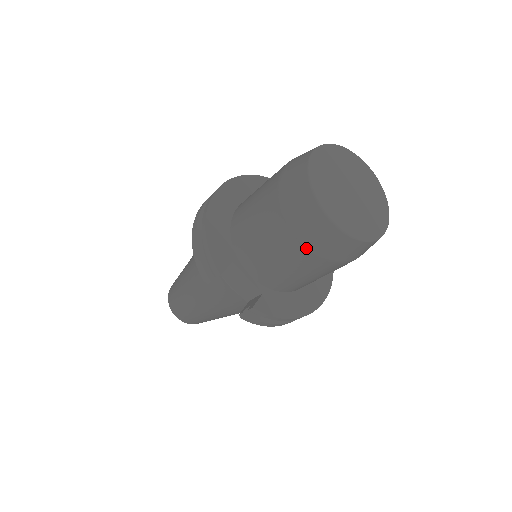
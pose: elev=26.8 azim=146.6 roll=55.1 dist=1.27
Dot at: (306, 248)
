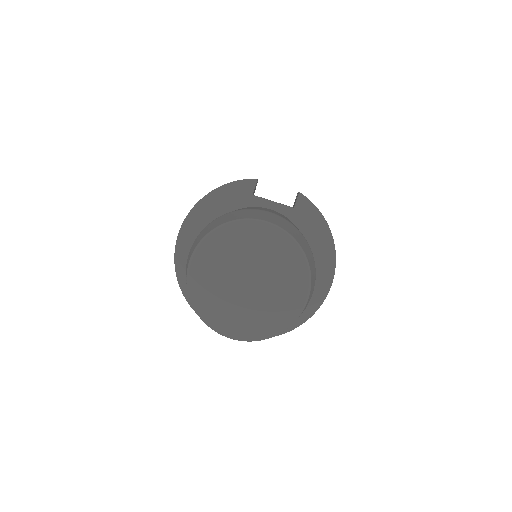
Dot at: occluded
